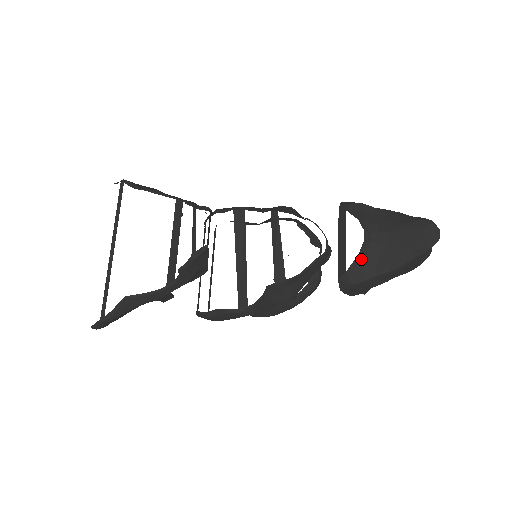
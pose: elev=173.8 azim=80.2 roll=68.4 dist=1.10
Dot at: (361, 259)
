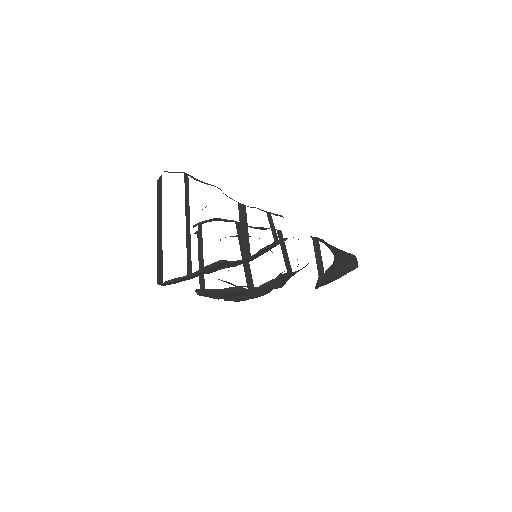
Dot at: (332, 267)
